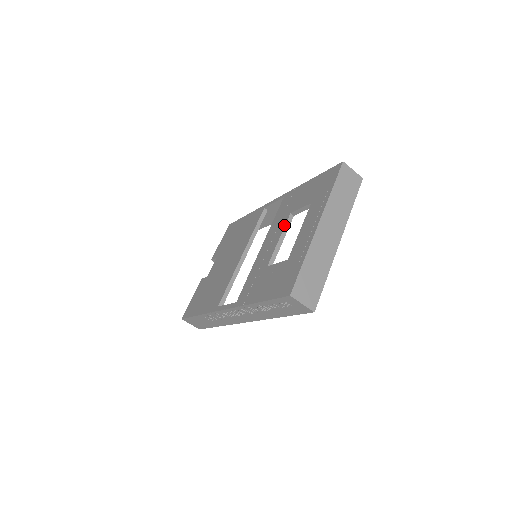
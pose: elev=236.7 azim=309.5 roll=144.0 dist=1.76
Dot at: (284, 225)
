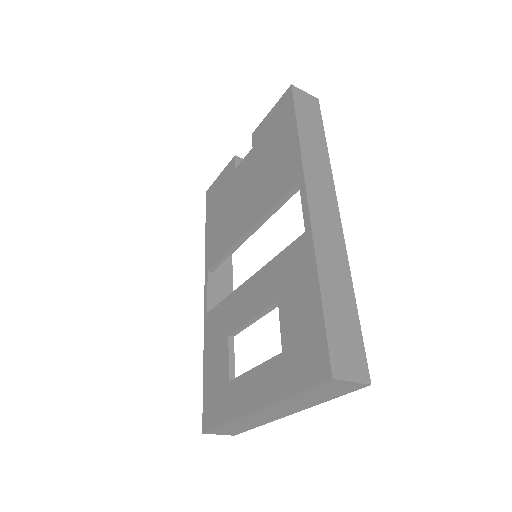
Dot at: (264, 308)
